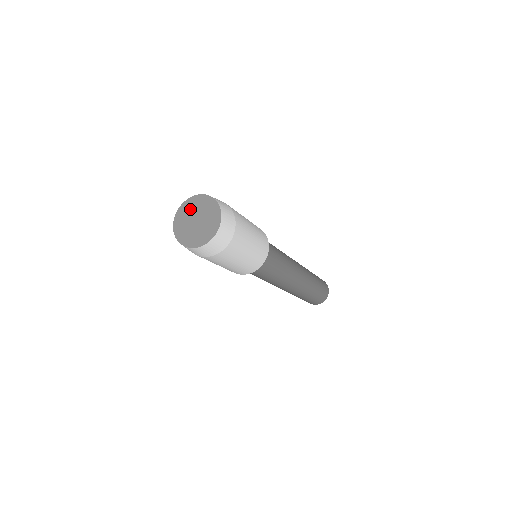
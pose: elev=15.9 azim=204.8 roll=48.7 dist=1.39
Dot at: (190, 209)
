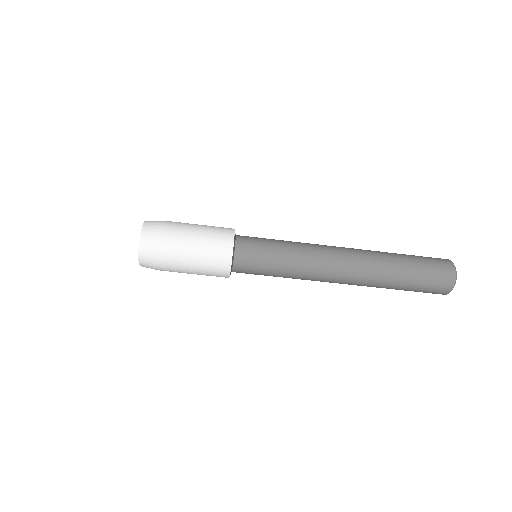
Dot at: occluded
